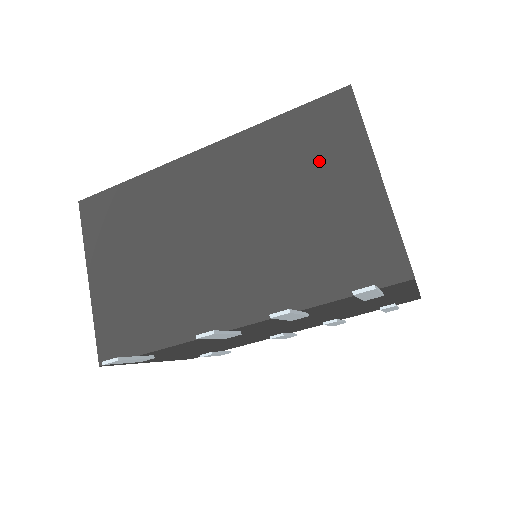
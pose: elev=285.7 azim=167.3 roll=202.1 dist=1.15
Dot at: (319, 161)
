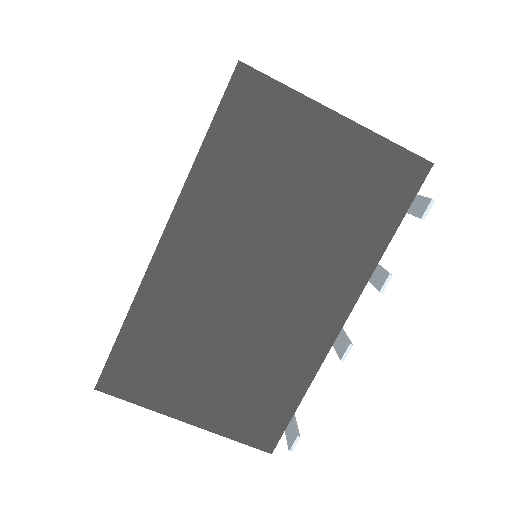
Dot at: (280, 149)
